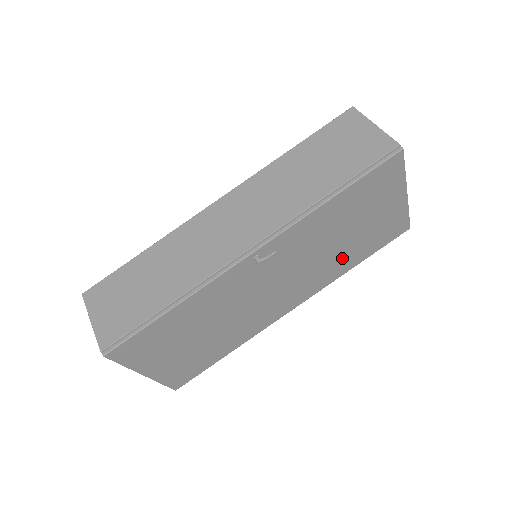
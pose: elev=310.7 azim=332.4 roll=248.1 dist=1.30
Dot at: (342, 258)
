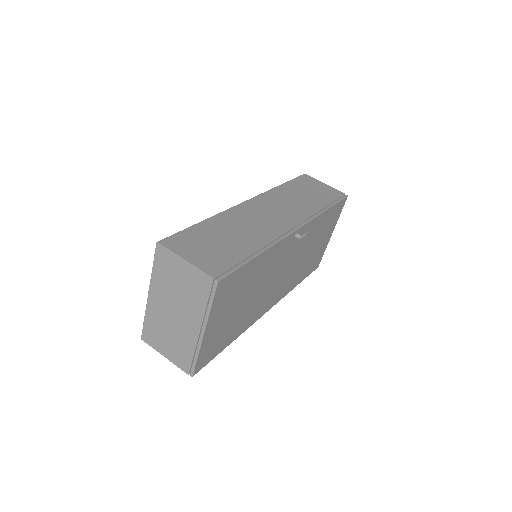
Dot at: (300, 271)
